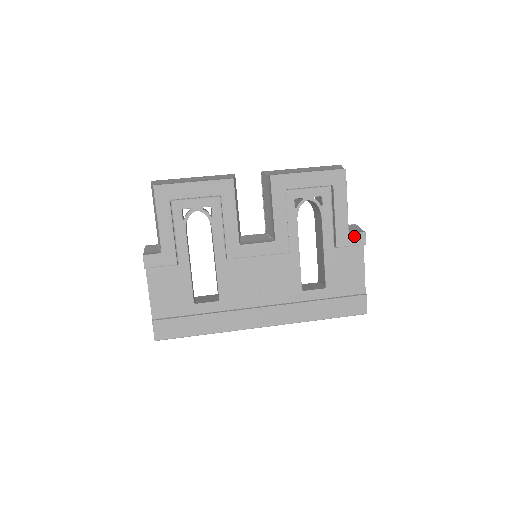
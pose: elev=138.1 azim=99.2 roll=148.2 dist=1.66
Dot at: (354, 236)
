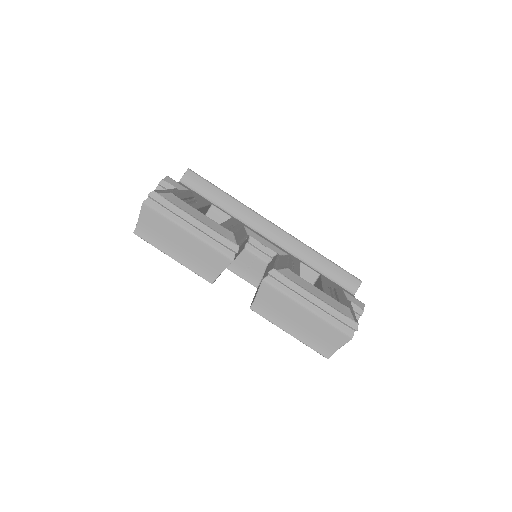
Dot at: occluded
